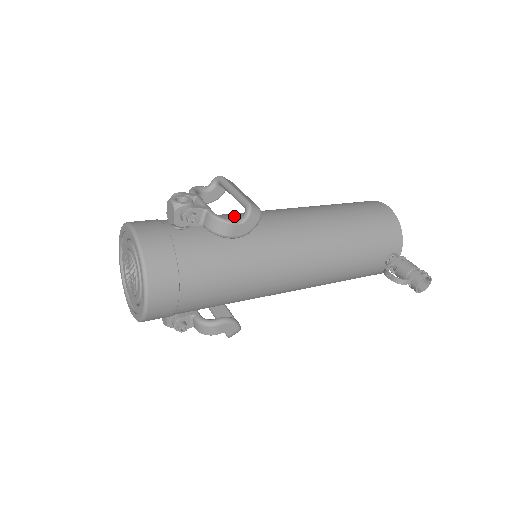
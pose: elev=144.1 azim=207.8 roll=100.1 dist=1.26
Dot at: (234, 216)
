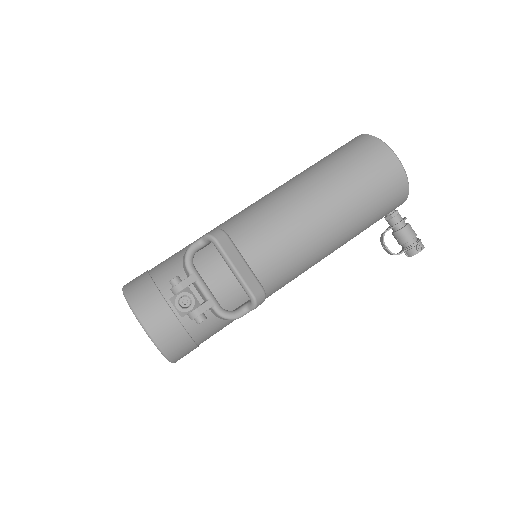
Dot at: occluded
